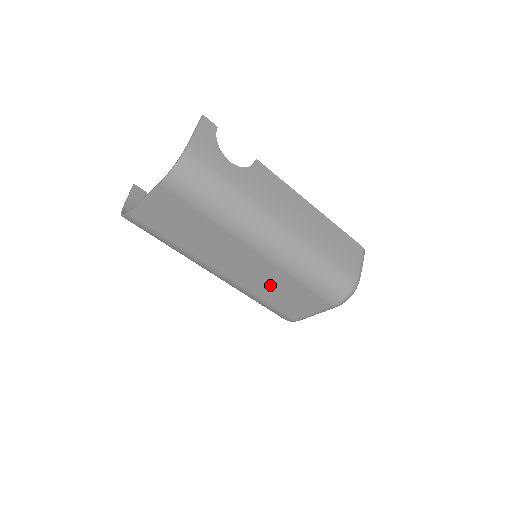
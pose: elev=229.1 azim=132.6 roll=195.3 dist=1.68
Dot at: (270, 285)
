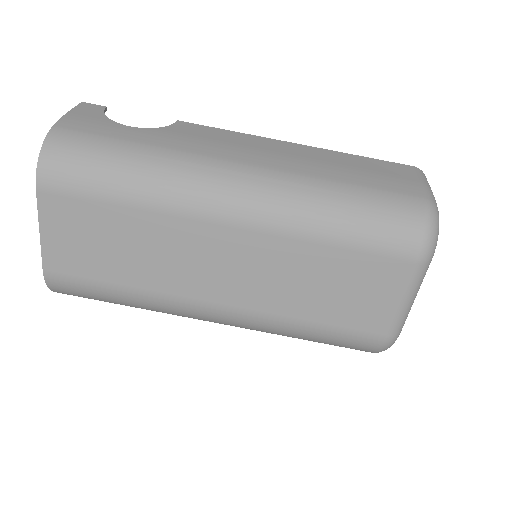
Dot at: (295, 283)
